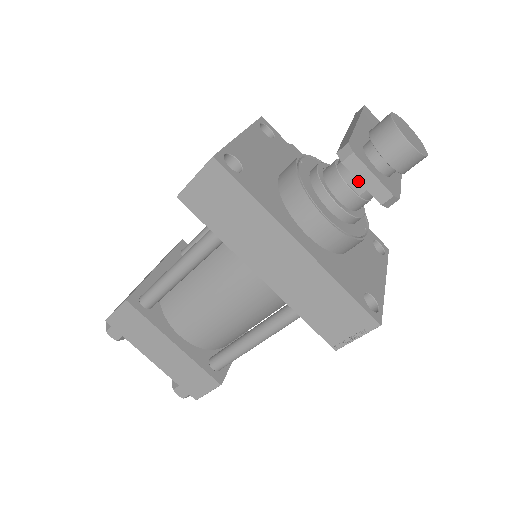
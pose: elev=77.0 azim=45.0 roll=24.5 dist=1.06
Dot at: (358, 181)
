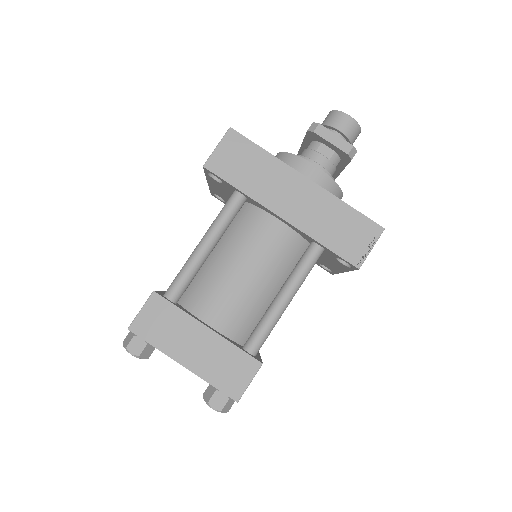
Dot at: (326, 150)
